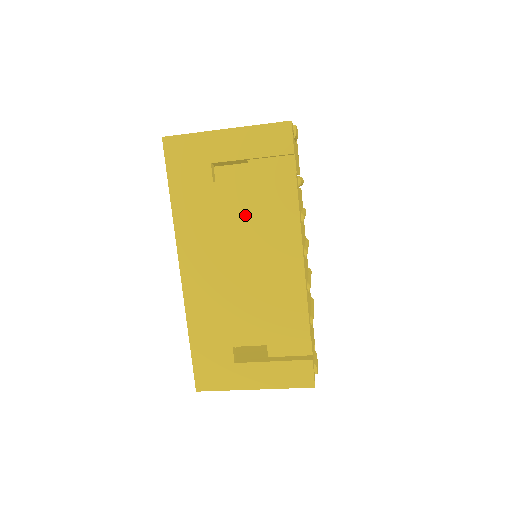
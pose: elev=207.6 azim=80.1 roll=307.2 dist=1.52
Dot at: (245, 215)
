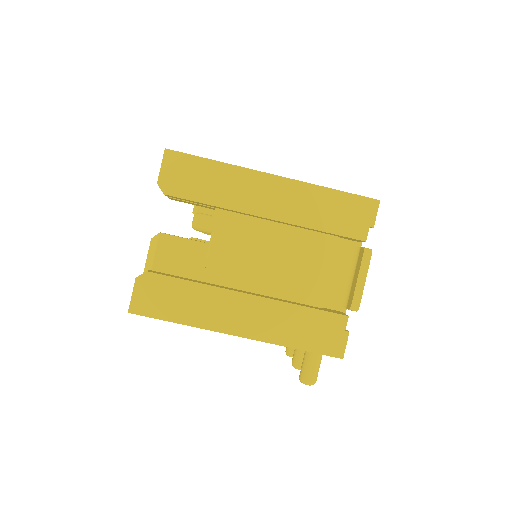
Dot at: occluded
